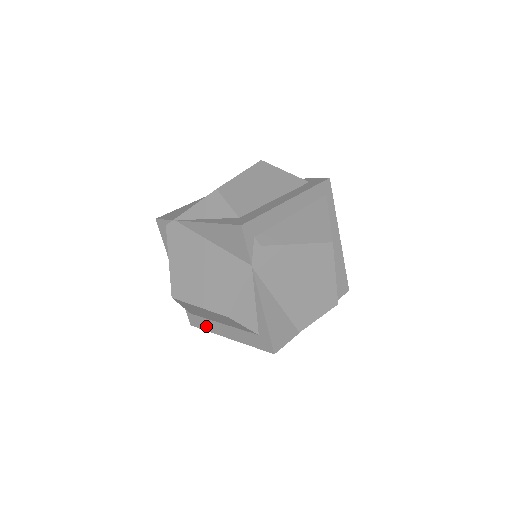
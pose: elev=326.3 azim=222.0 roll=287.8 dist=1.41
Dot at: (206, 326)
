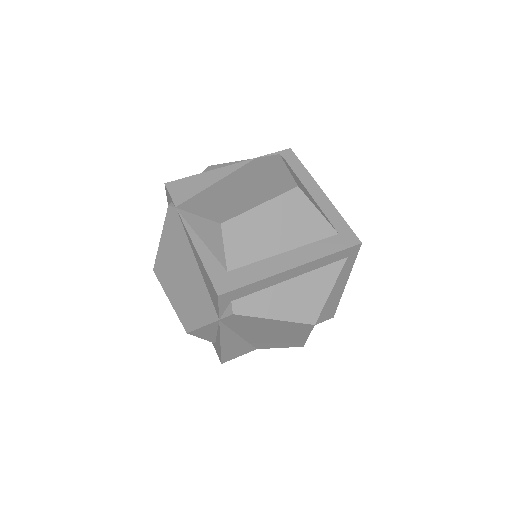
Dot at: occluded
